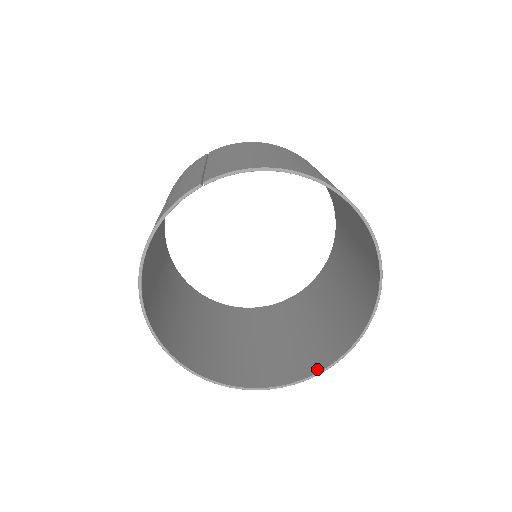
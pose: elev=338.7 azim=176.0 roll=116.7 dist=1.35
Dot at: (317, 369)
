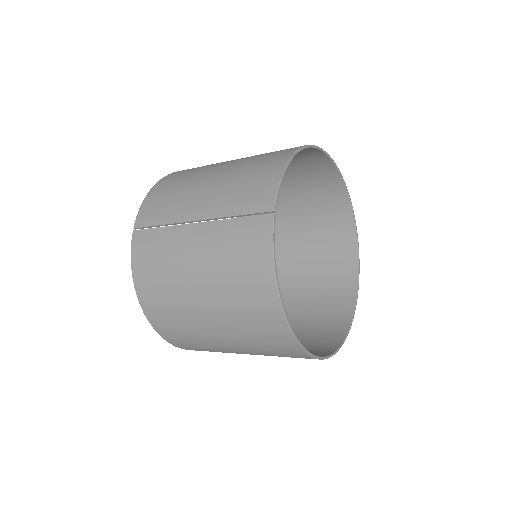
Dot at: (355, 272)
